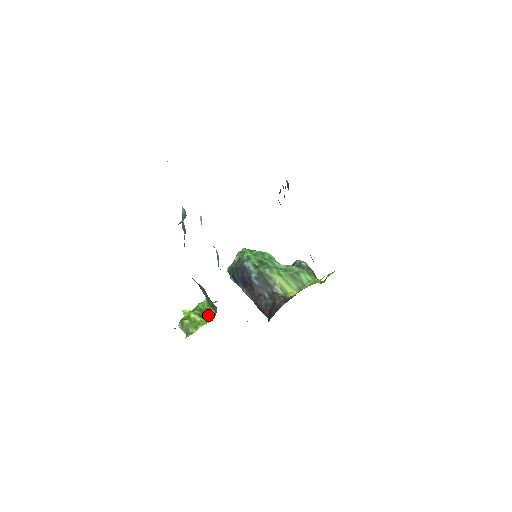
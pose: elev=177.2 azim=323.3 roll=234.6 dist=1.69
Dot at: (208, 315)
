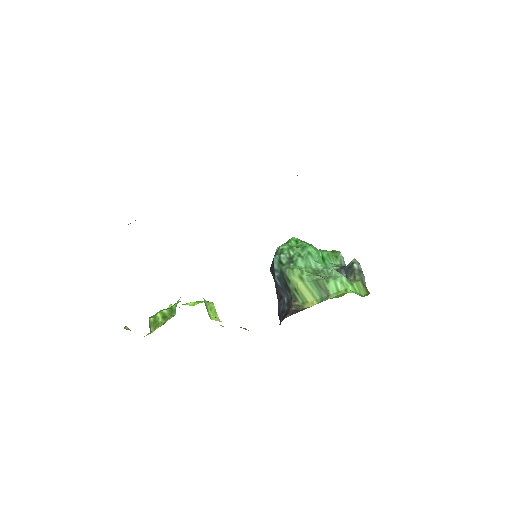
Dot at: (171, 317)
